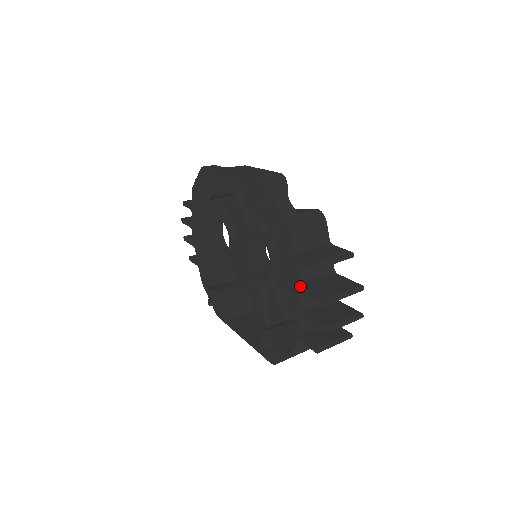
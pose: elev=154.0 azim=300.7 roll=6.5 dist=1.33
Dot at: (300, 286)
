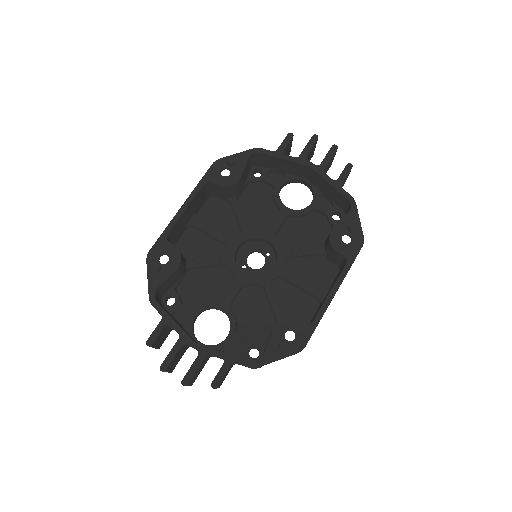
Dot at: (300, 158)
